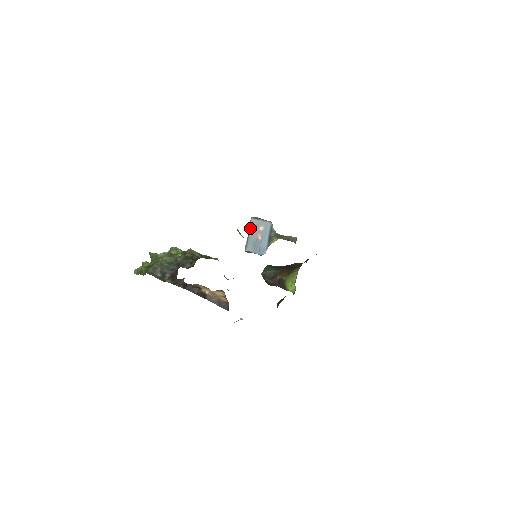
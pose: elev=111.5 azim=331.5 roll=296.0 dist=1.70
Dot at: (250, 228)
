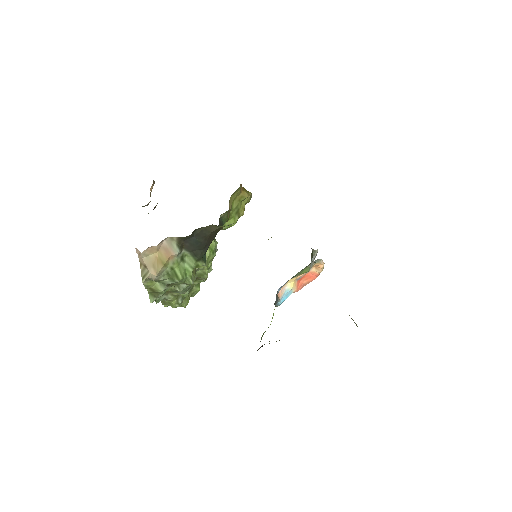
Dot at: (303, 281)
